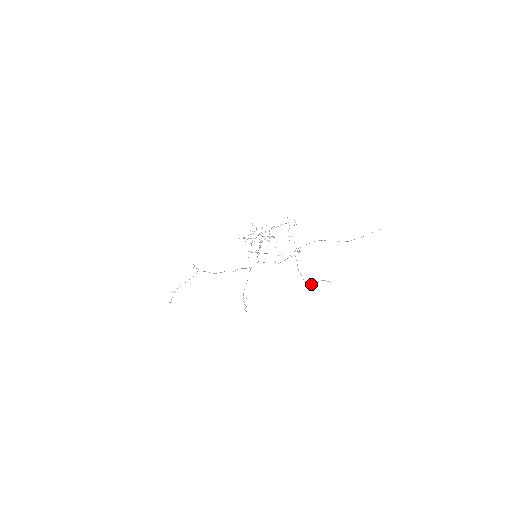
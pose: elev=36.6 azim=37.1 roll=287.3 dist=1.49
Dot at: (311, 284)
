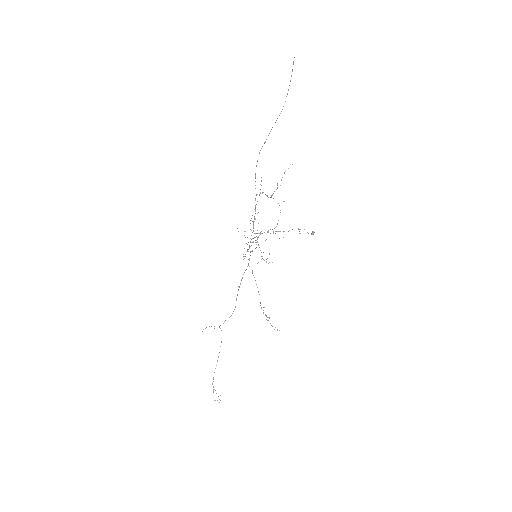
Dot at: (277, 188)
